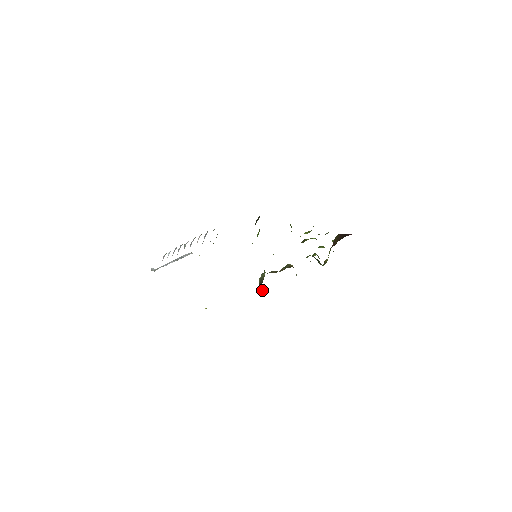
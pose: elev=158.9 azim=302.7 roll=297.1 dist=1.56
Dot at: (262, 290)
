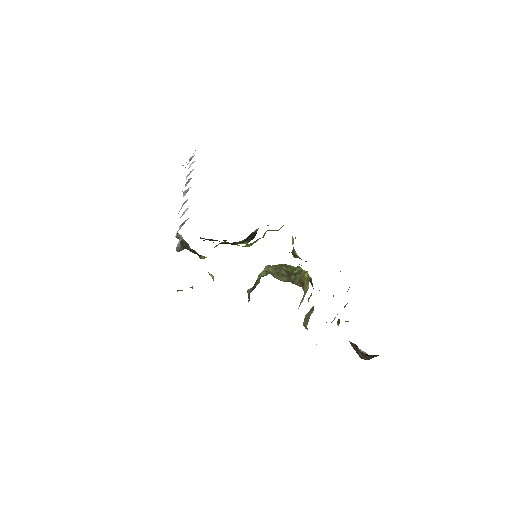
Dot at: (249, 299)
